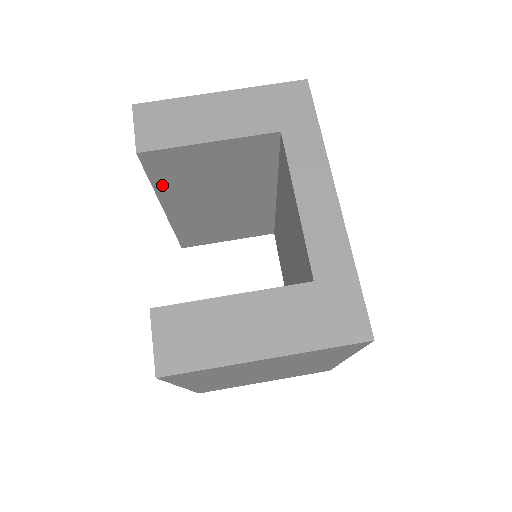
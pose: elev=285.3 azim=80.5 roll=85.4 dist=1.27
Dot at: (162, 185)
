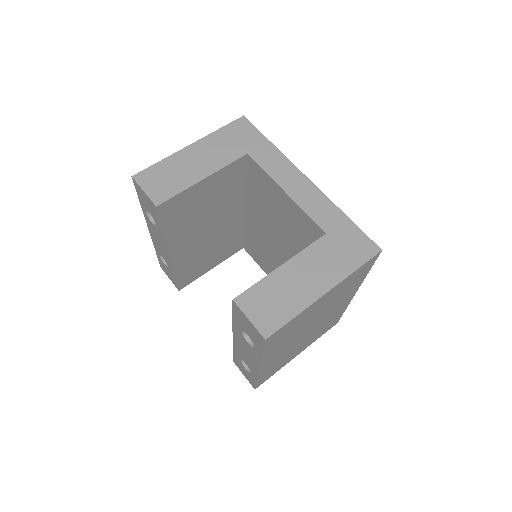
Dot at: (170, 230)
